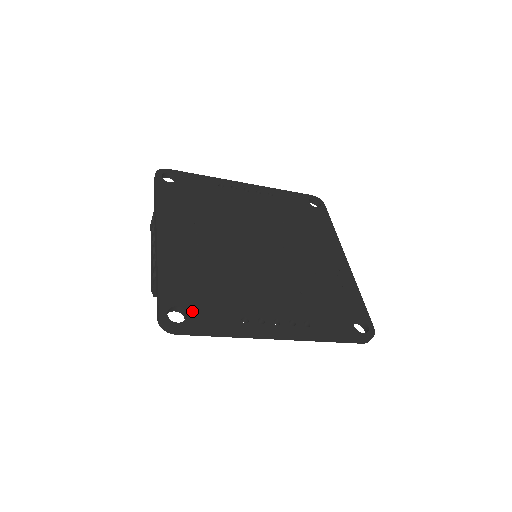
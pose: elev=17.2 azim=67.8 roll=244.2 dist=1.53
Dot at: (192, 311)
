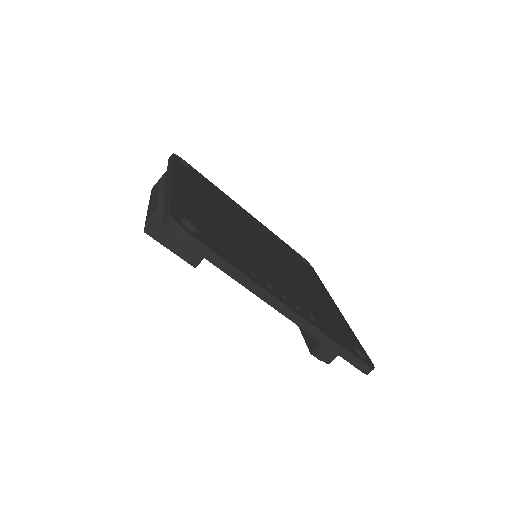
Dot at: (203, 234)
